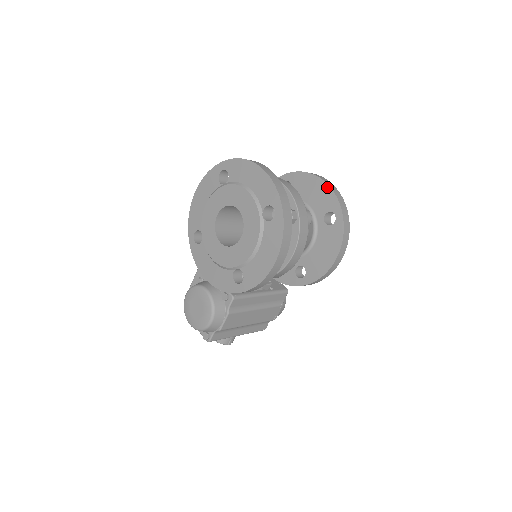
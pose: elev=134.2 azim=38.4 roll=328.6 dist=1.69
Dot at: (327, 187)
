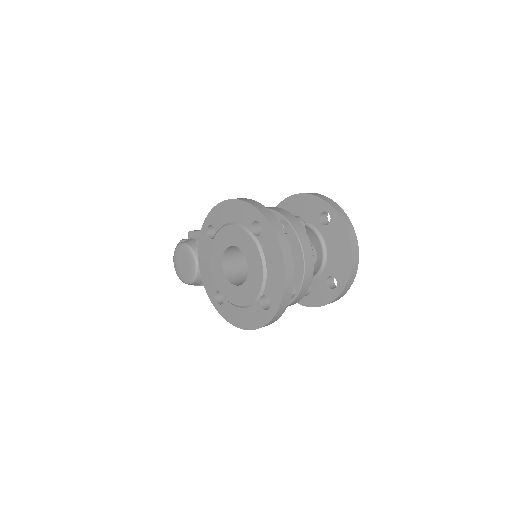
Dot at: (350, 263)
